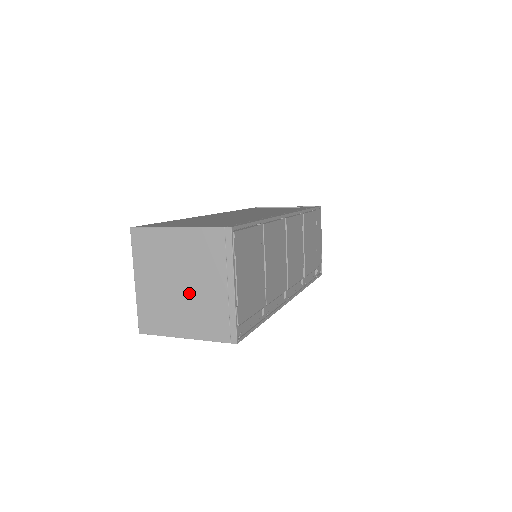
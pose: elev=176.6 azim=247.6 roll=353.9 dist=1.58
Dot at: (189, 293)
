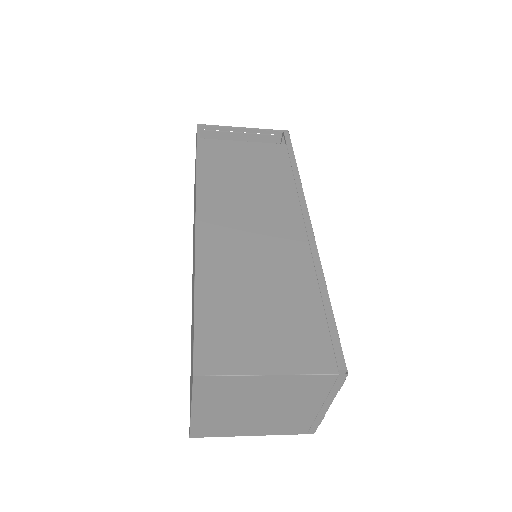
Dot at: (269, 413)
